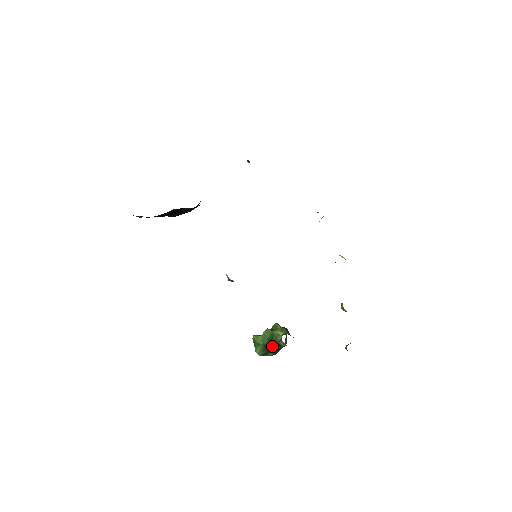
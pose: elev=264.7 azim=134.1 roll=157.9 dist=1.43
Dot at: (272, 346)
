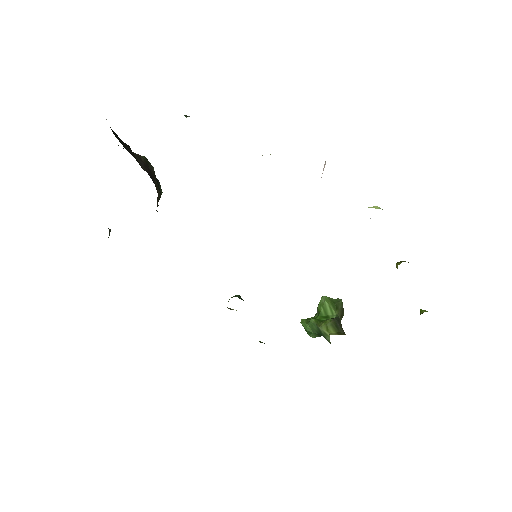
Dot at: occluded
